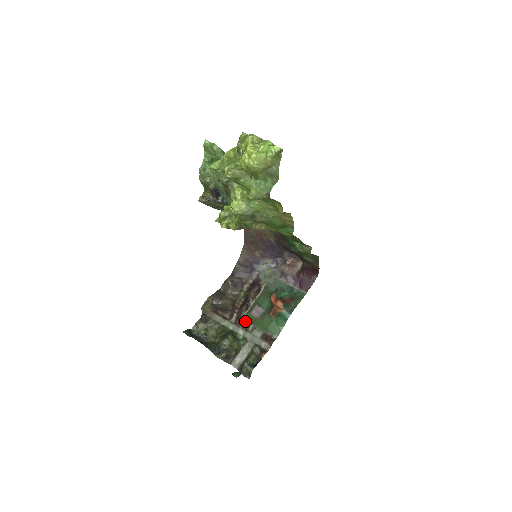
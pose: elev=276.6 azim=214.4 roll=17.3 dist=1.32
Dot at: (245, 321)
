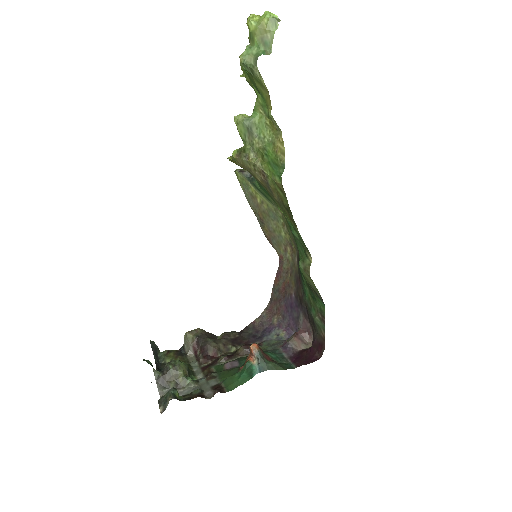
Dot at: (213, 369)
